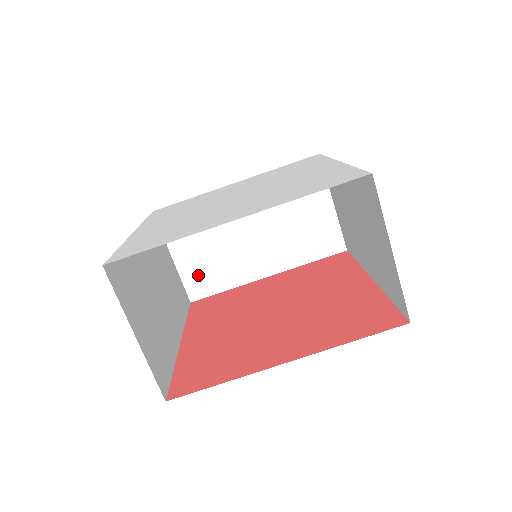
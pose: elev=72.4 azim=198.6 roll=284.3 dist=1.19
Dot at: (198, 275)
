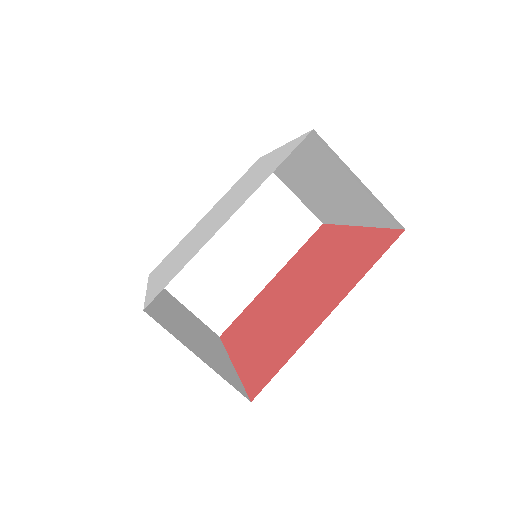
Dot at: (214, 309)
